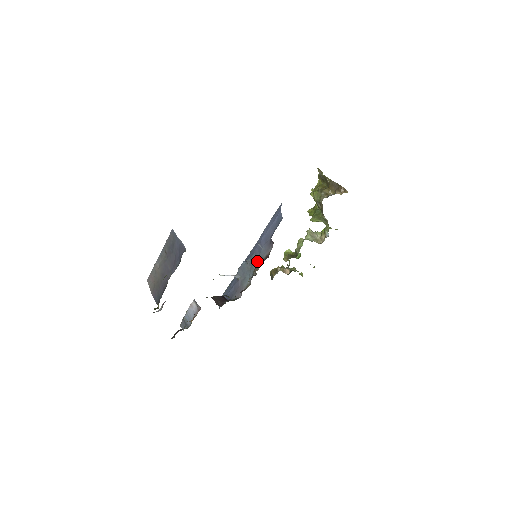
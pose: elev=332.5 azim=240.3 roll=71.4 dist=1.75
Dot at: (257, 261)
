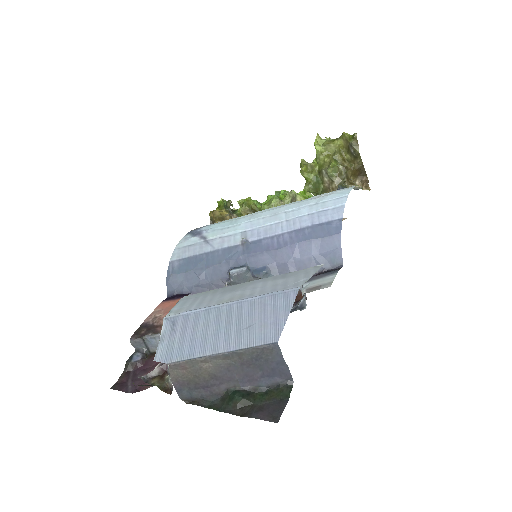
Dot at: occluded
